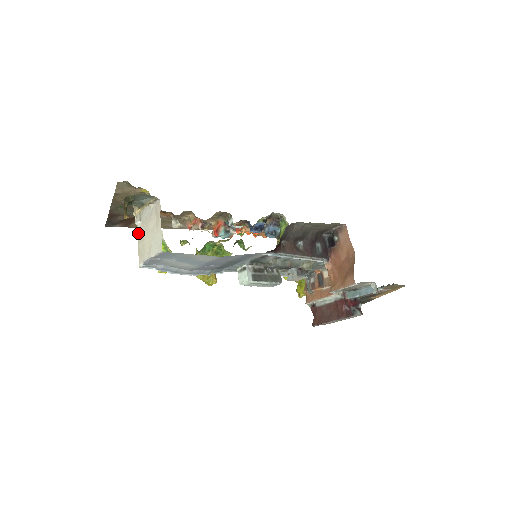
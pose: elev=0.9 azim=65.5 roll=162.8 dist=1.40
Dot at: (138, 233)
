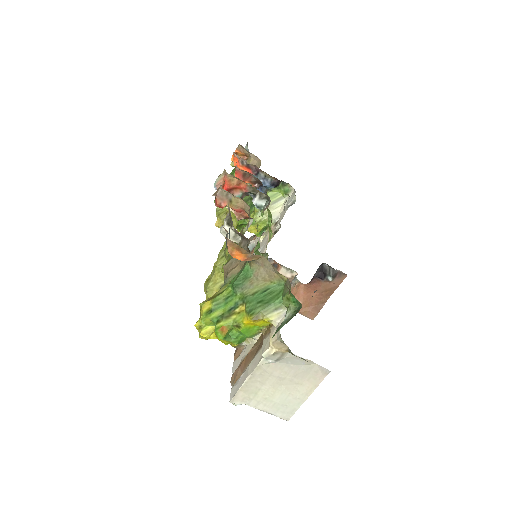
Dot at: (258, 368)
